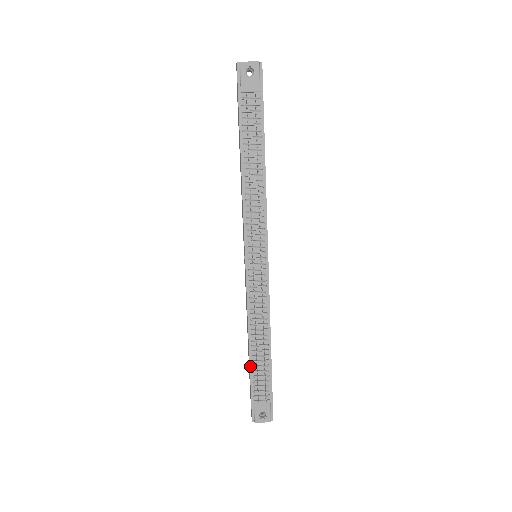
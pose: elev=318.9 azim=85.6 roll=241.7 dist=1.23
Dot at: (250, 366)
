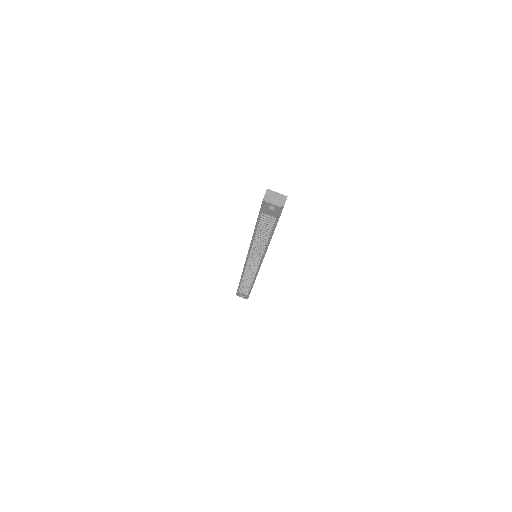
Dot at: (239, 284)
